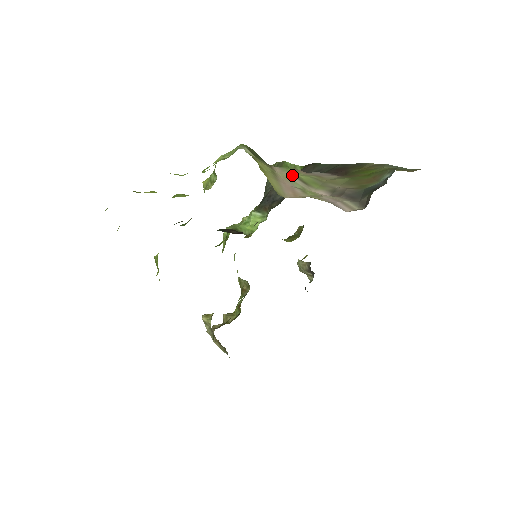
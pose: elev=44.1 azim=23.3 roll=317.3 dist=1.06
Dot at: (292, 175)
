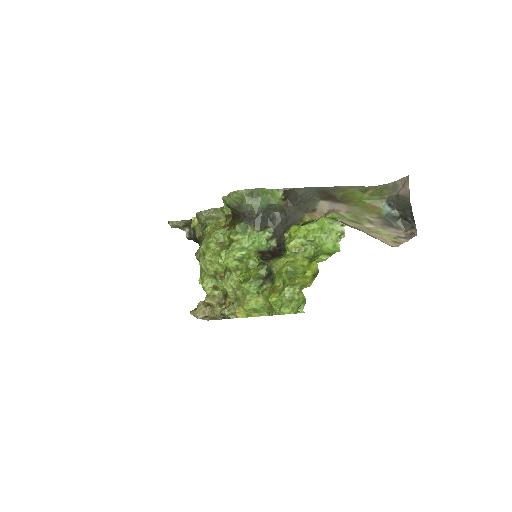
Dot at: (352, 222)
